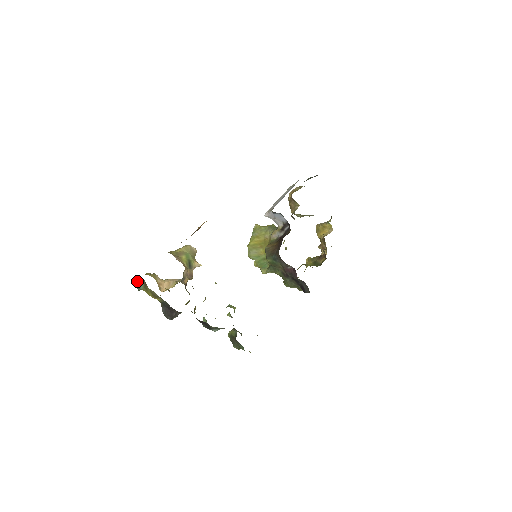
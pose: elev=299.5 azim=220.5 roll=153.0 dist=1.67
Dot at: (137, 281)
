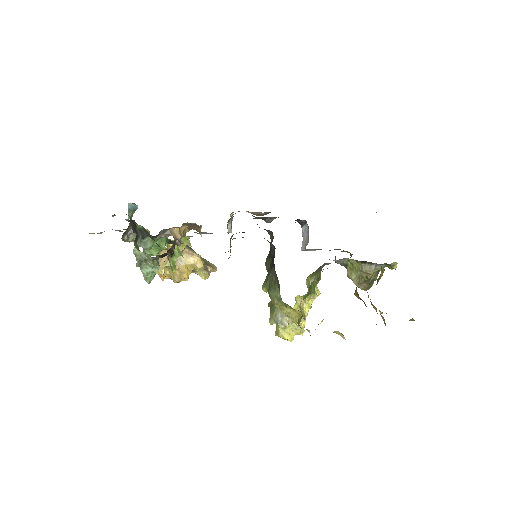
Dot at: occluded
